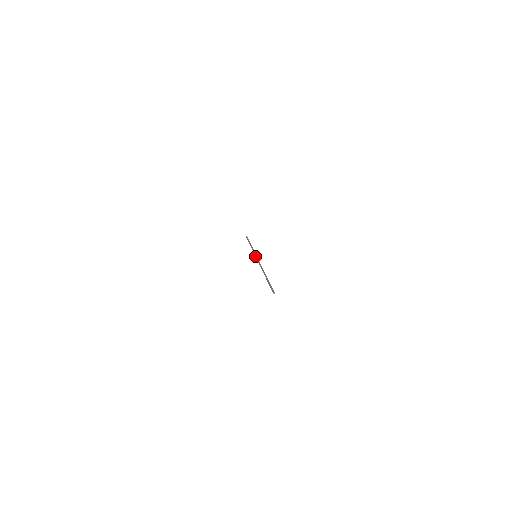
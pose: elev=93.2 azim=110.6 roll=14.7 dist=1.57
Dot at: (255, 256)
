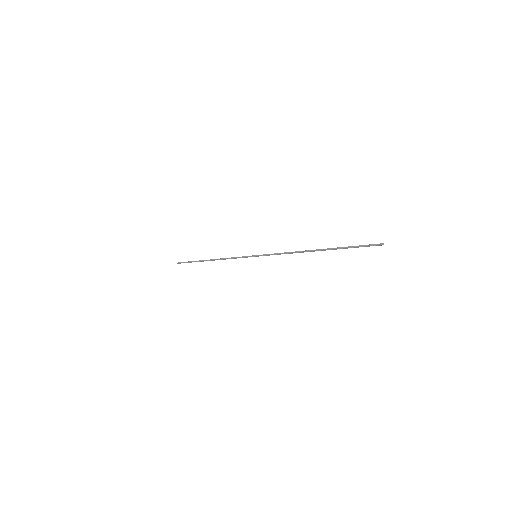
Dot at: occluded
